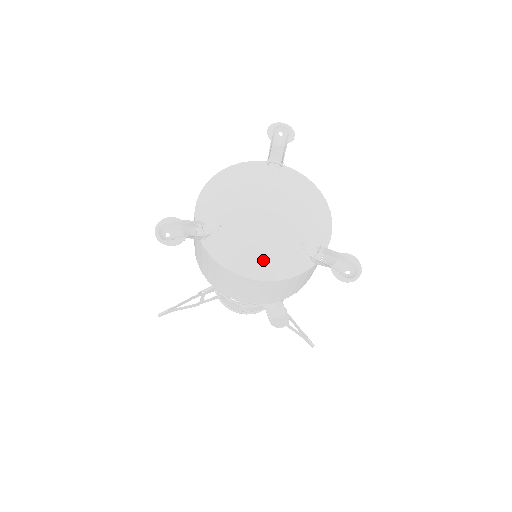
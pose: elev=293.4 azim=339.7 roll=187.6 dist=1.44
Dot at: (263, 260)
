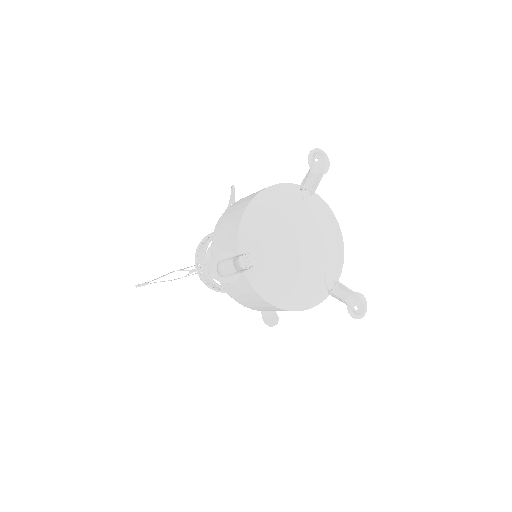
Dot at: (295, 294)
